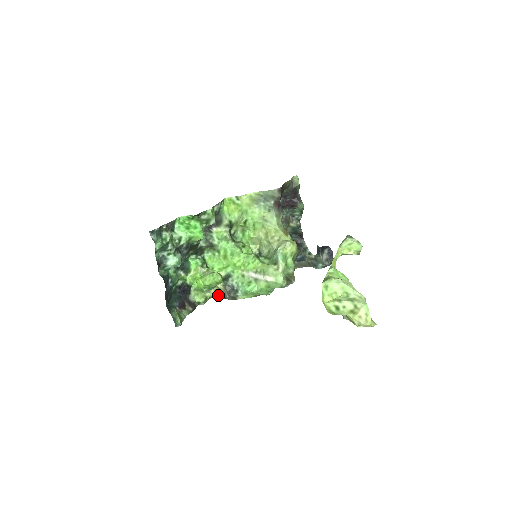
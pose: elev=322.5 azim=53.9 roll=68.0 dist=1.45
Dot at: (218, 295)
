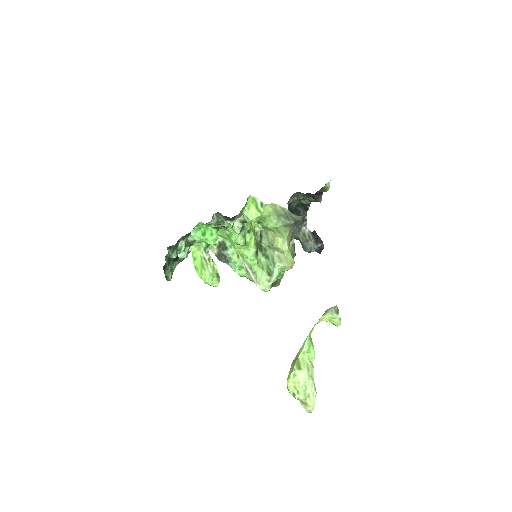
Dot at: occluded
